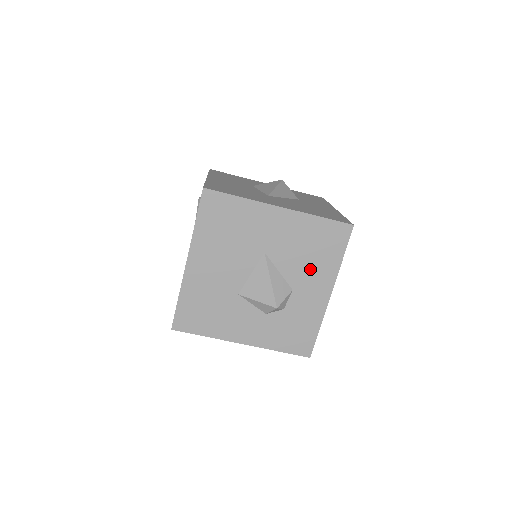
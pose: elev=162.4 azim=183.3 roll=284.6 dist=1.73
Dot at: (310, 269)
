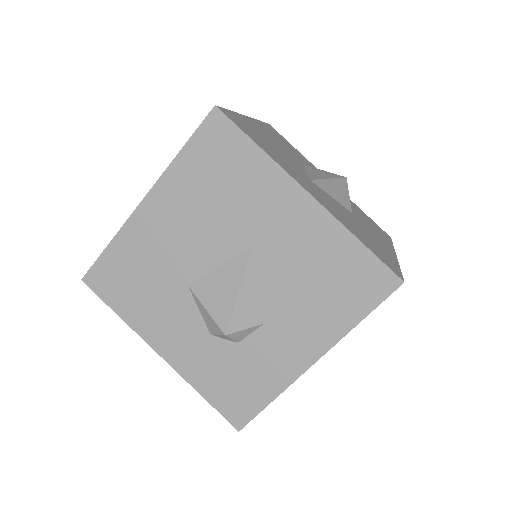
Dot at: (304, 309)
